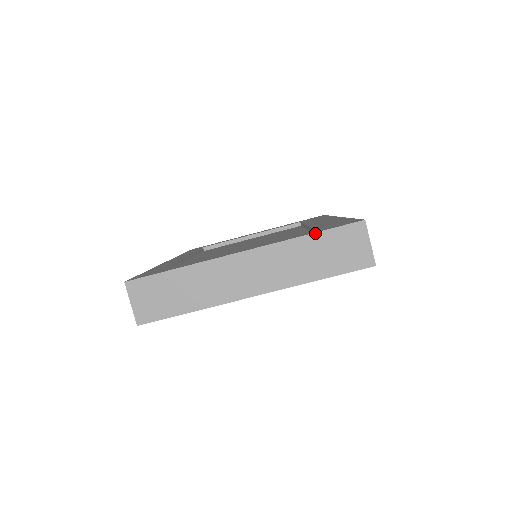
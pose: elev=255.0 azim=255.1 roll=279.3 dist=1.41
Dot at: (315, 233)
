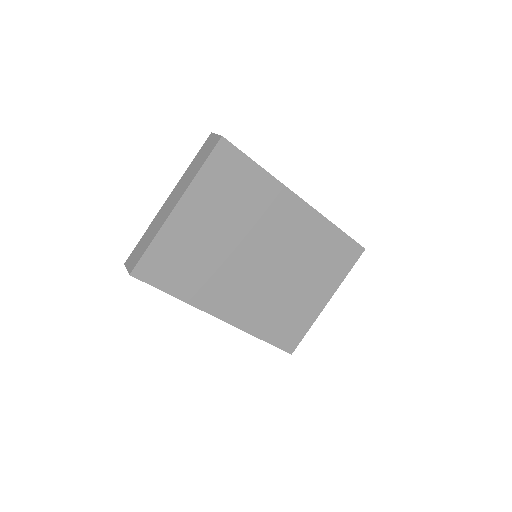
Dot at: (194, 159)
